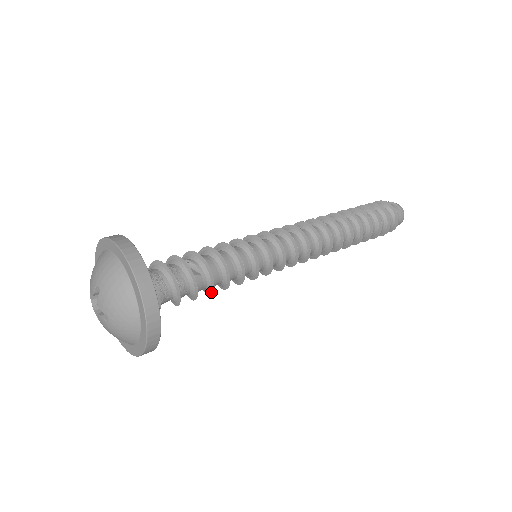
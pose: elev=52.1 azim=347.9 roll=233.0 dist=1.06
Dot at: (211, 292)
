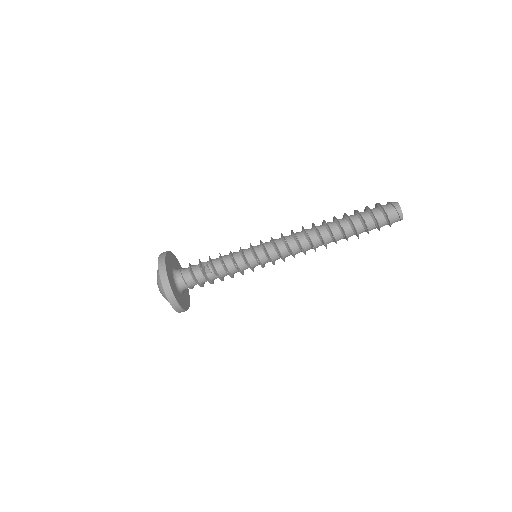
Dot at: (222, 280)
